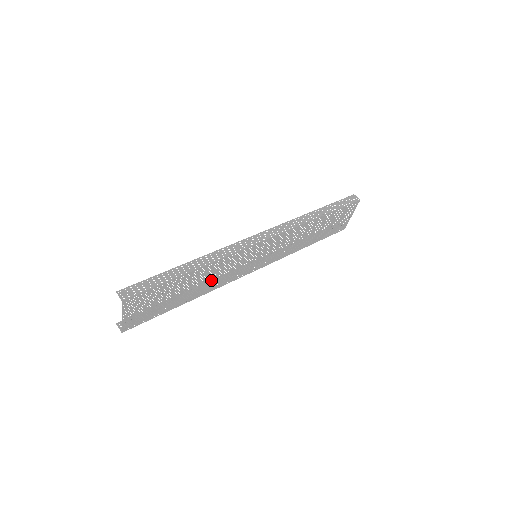
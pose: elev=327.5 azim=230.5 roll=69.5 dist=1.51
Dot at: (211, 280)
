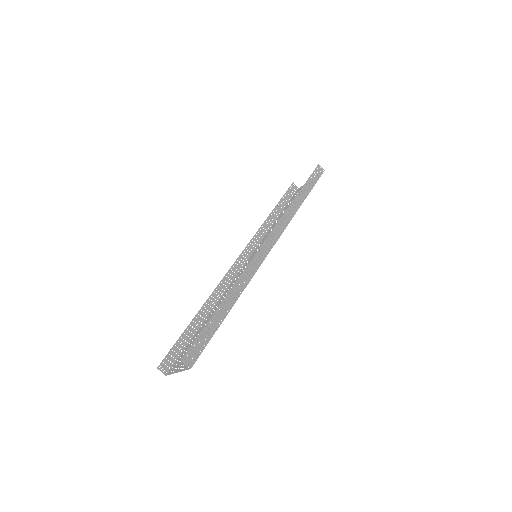
Dot at: occluded
